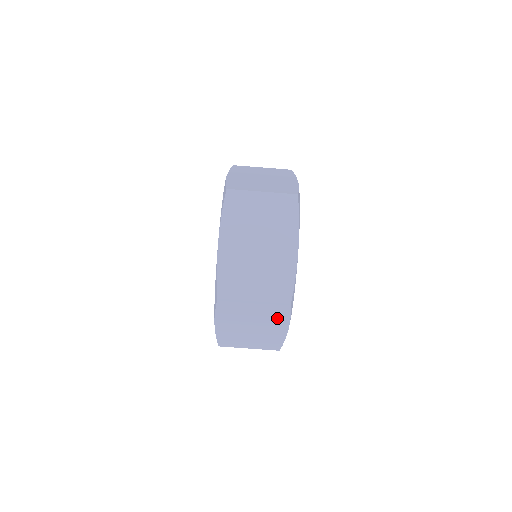
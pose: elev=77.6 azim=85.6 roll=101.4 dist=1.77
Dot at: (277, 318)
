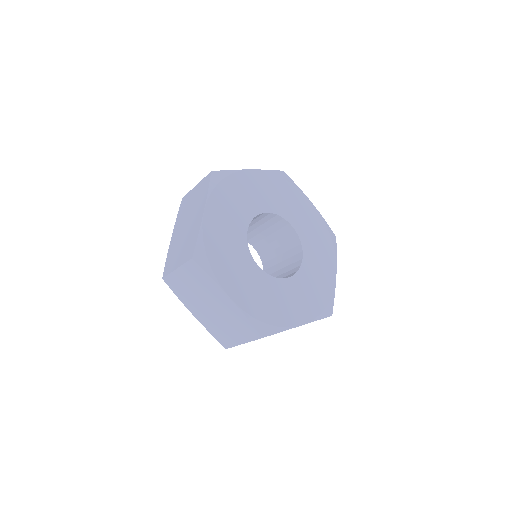
Dot at: occluded
